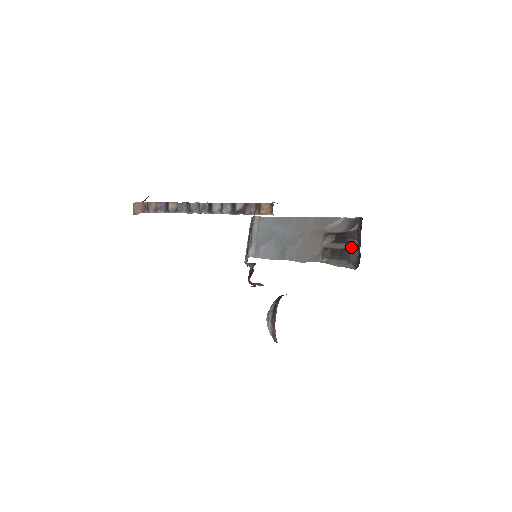
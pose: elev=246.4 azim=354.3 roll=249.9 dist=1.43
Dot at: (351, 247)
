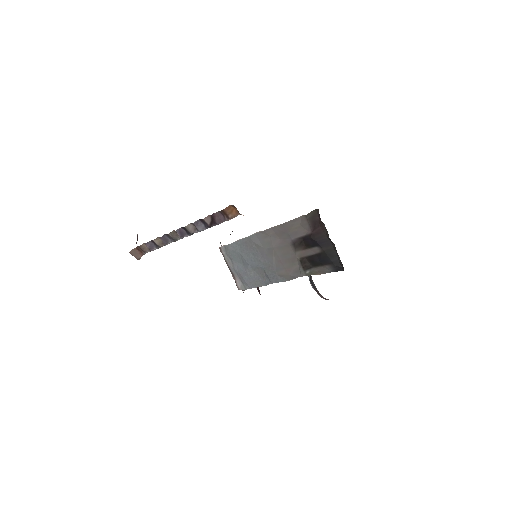
Dot at: (325, 249)
